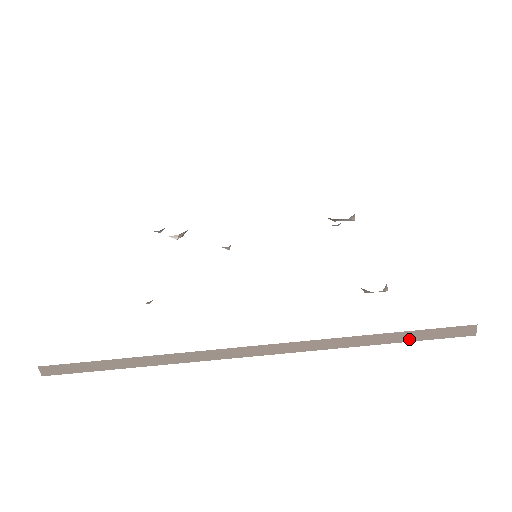
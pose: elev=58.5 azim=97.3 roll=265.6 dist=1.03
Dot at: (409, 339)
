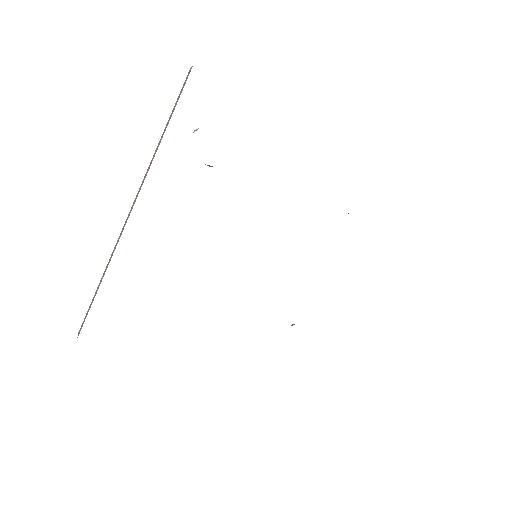
Dot at: occluded
